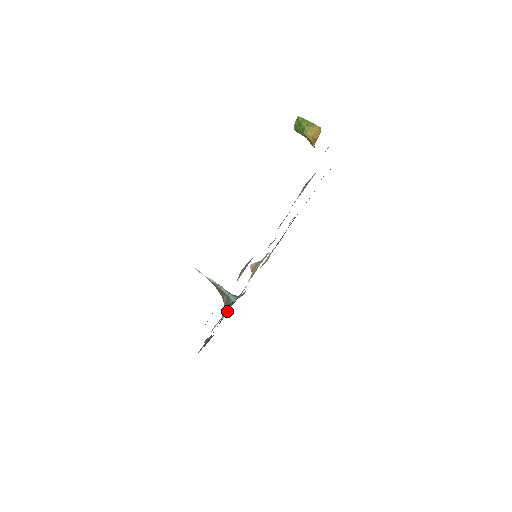
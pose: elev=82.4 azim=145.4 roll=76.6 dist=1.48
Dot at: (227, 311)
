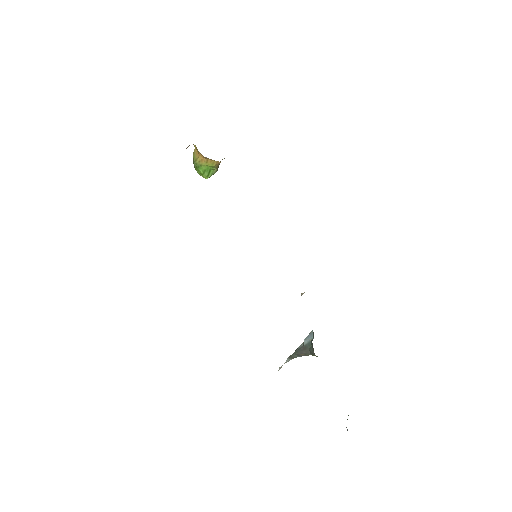
Dot at: occluded
